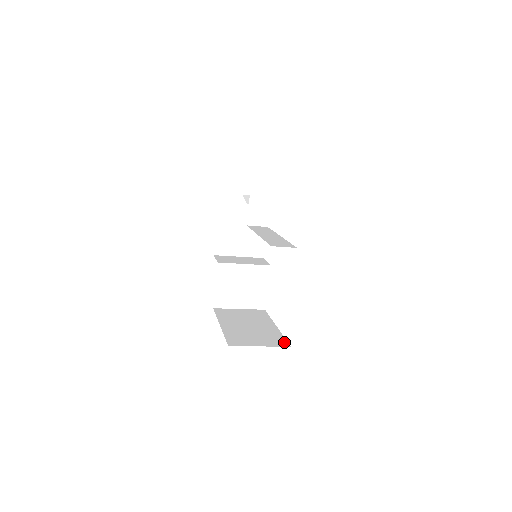
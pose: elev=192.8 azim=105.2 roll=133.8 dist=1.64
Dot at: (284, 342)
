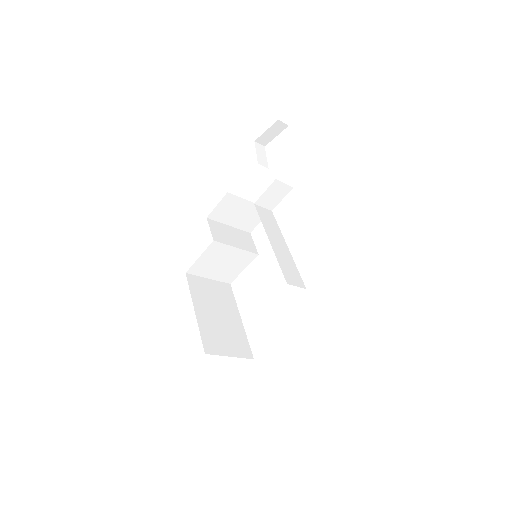
Dot at: (249, 351)
